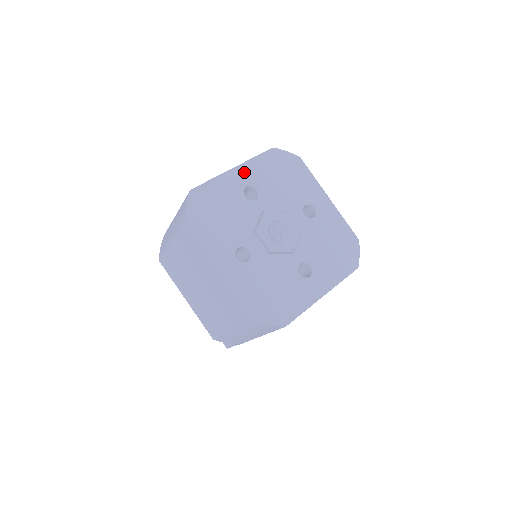
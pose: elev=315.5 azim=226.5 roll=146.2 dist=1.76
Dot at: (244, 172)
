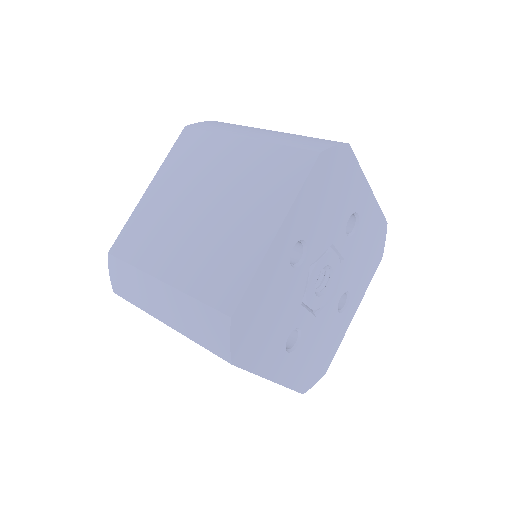
Dot at: (289, 229)
